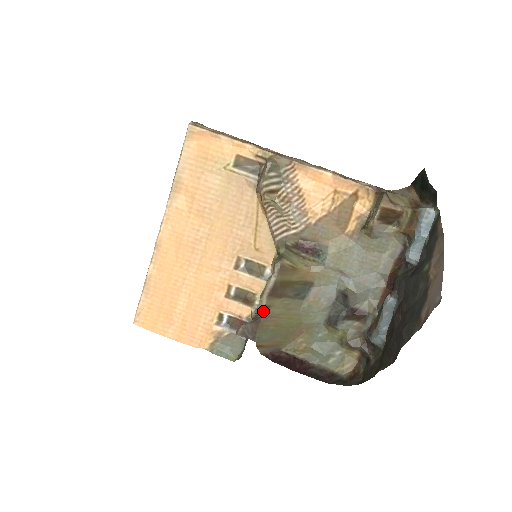
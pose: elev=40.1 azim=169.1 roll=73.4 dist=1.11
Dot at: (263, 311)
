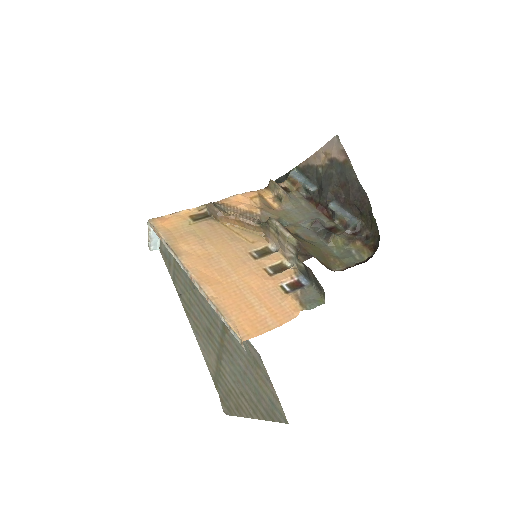
Dot at: (296, 240)
